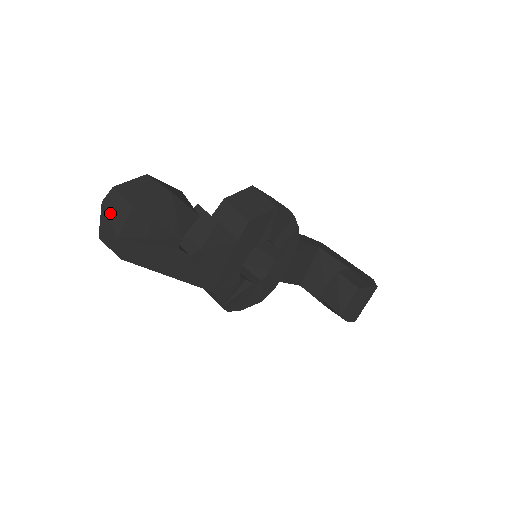
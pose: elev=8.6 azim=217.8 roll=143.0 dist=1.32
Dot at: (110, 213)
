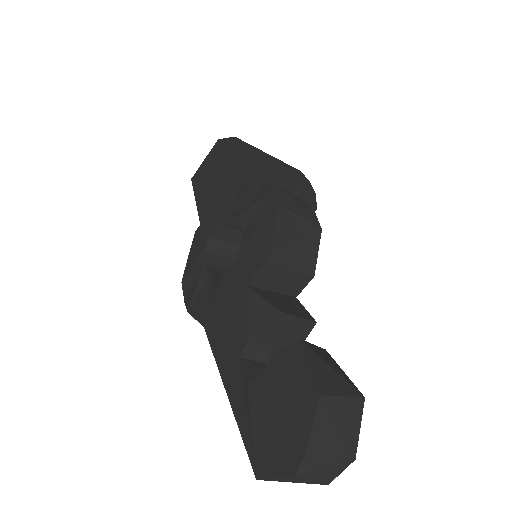
Dot at: (314, 477)
